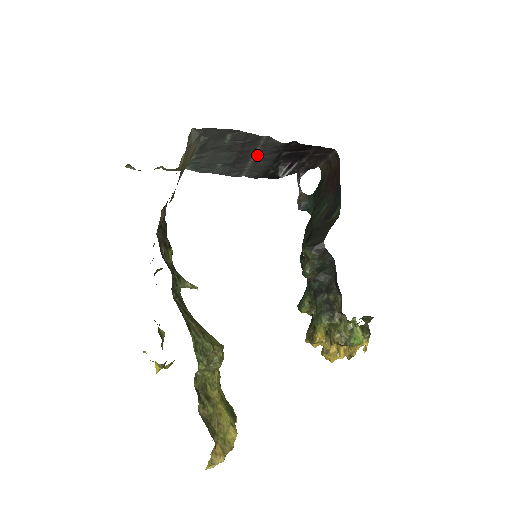
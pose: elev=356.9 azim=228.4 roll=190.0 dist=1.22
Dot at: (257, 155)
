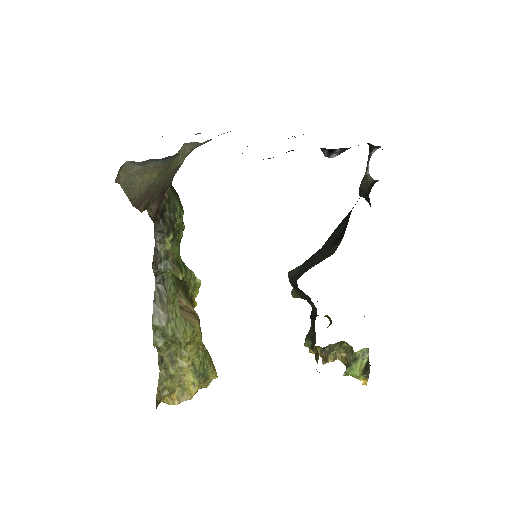
Dot at: occluded
